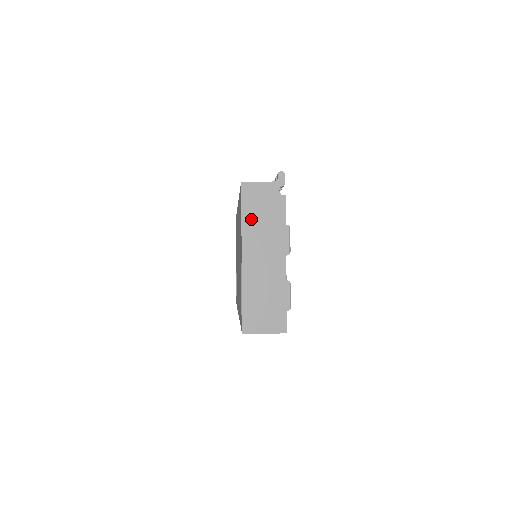
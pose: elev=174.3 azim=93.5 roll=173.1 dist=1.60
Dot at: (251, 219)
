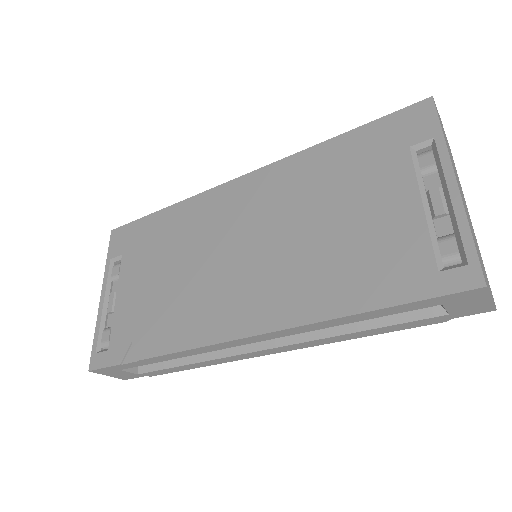
Dot at: occluded
